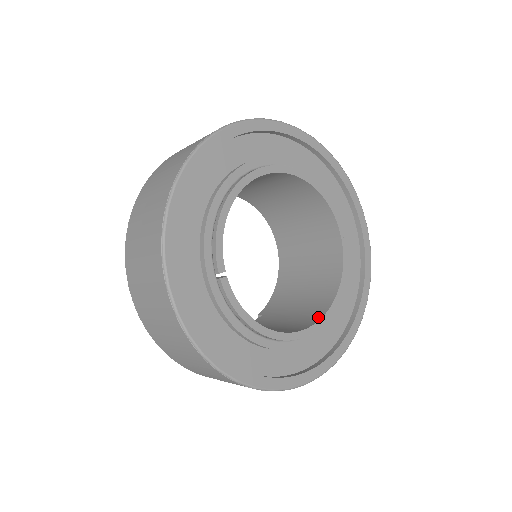
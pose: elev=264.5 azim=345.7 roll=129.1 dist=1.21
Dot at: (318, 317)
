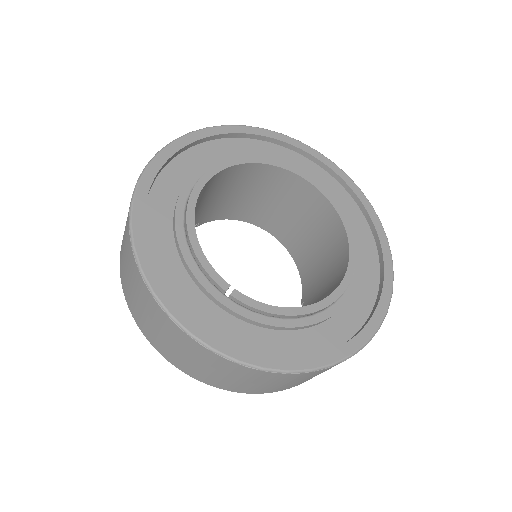
Dot at: (345, 265)
